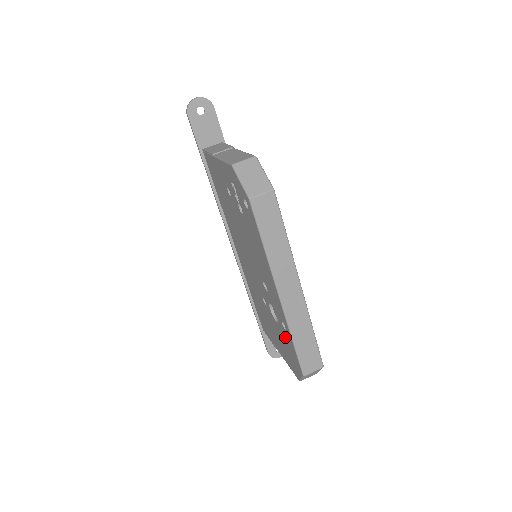
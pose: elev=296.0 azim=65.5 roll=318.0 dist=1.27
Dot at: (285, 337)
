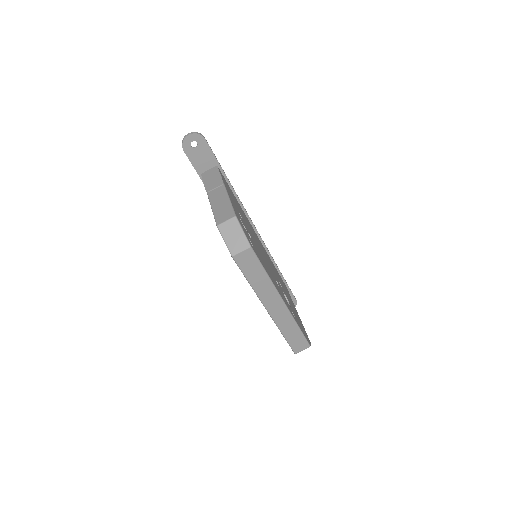
Dot at: occluded
